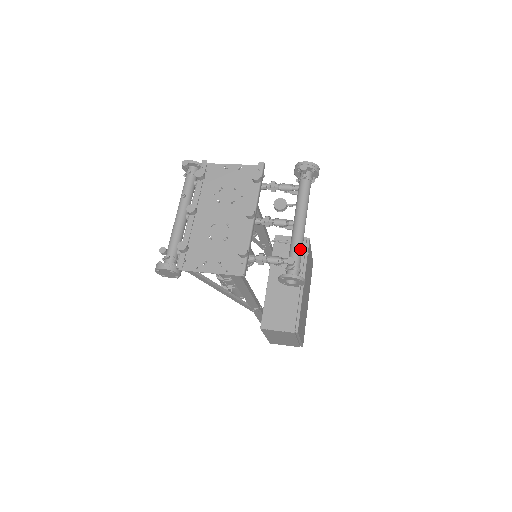
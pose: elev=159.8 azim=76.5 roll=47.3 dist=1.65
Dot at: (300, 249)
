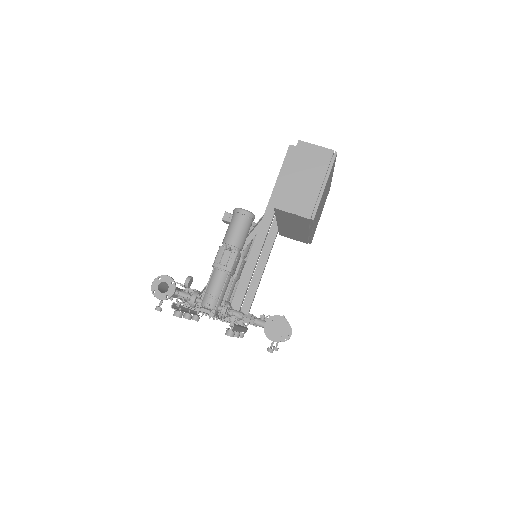
Dot at: occluded
